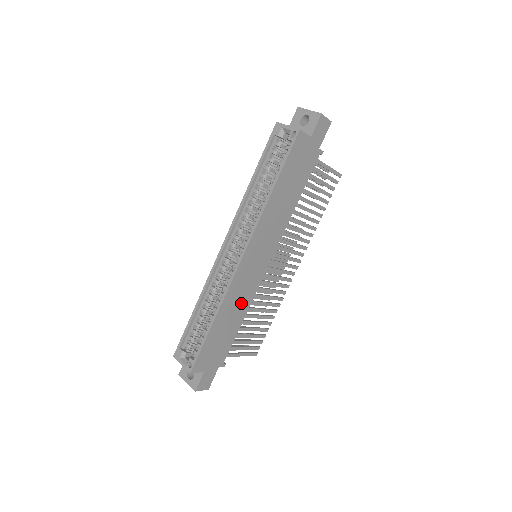
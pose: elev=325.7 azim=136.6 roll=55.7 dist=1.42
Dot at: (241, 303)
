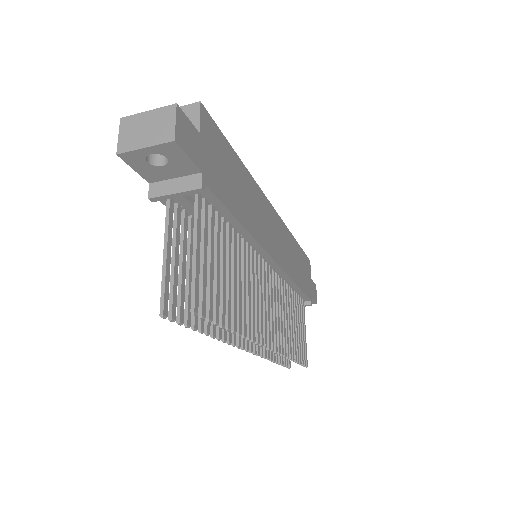
Dot at: (253, 216)
